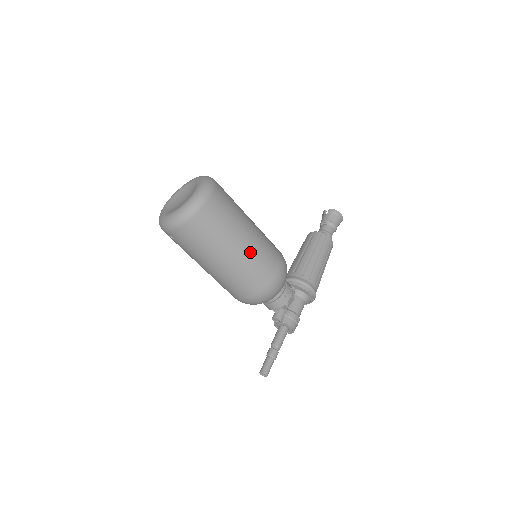
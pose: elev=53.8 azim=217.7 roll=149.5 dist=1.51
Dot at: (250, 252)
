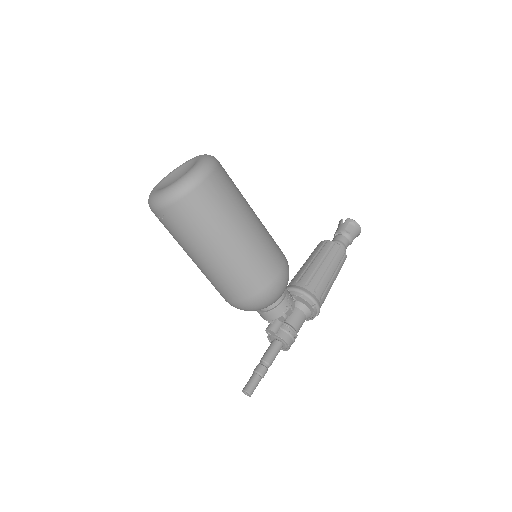
Dot at: (248, 247)
